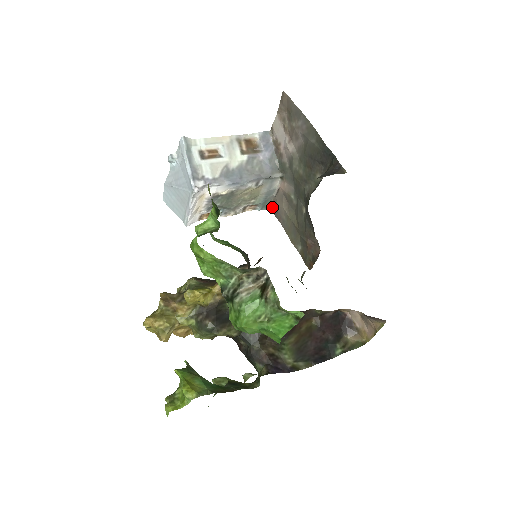
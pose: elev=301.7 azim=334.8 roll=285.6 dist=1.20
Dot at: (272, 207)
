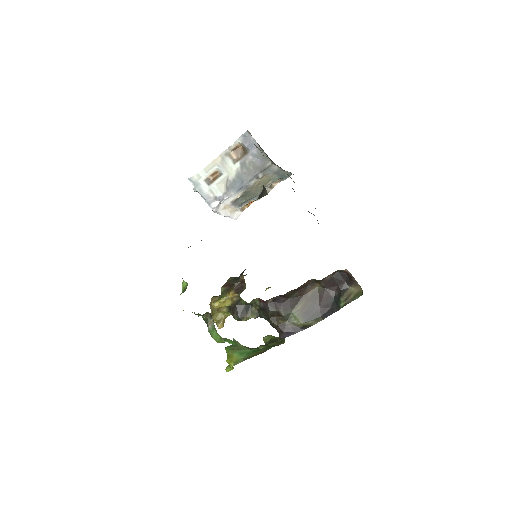
Dot at: occluded
